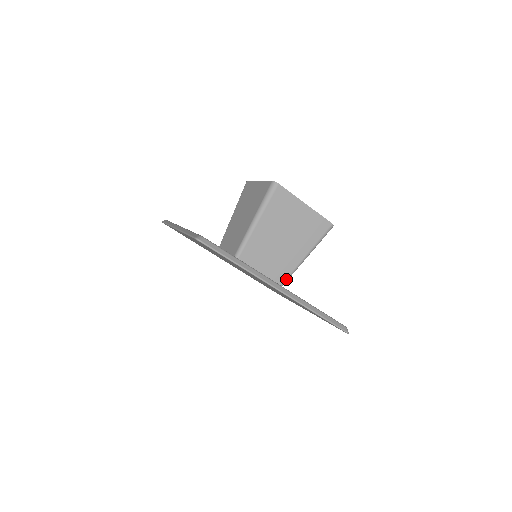
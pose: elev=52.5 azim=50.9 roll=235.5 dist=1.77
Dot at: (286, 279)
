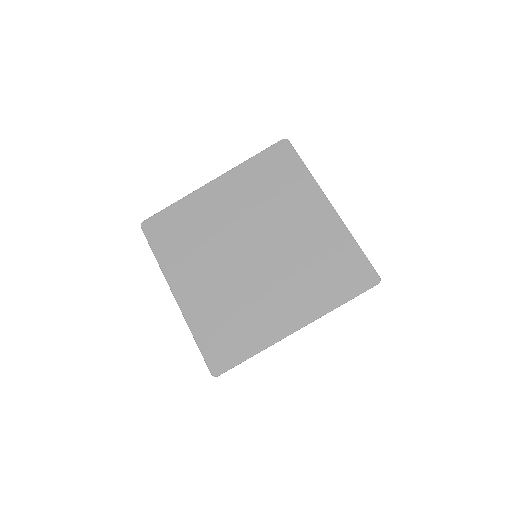
Dot at: occluded
